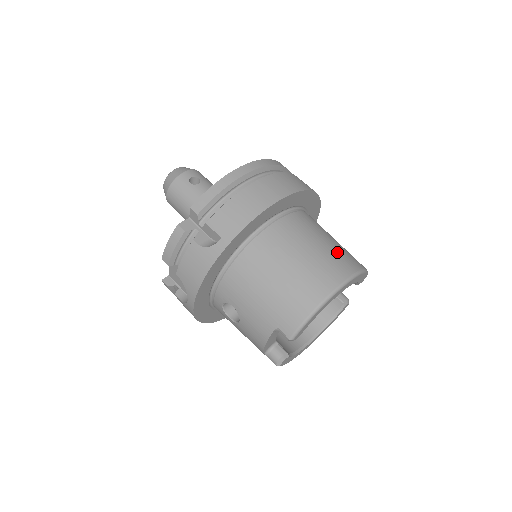
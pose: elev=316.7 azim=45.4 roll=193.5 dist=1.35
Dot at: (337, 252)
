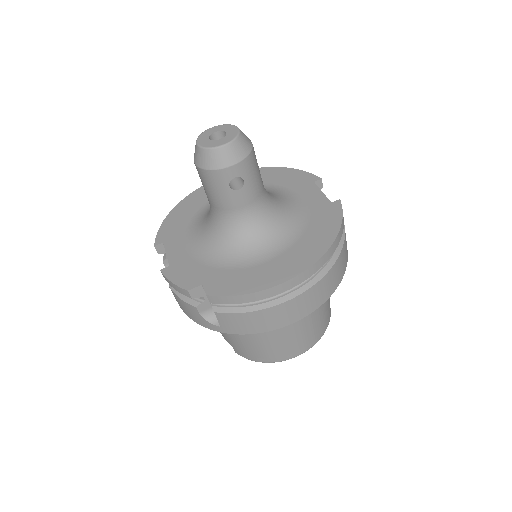
Dot at: (312, 331)
